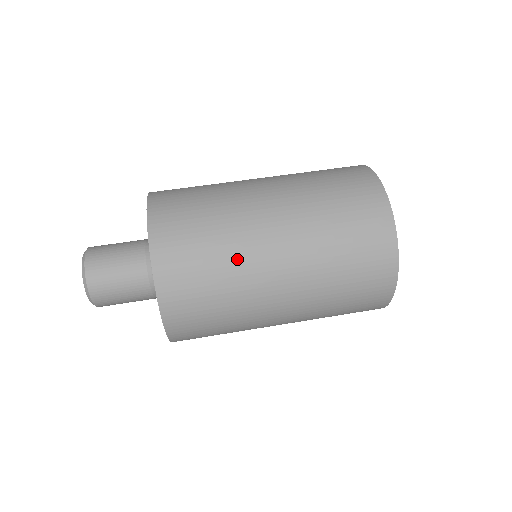
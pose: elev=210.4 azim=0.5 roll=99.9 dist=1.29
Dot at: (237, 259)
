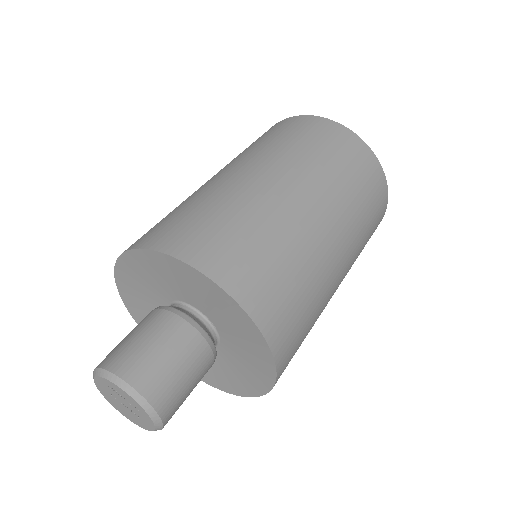
Dot at: (306, 252)
